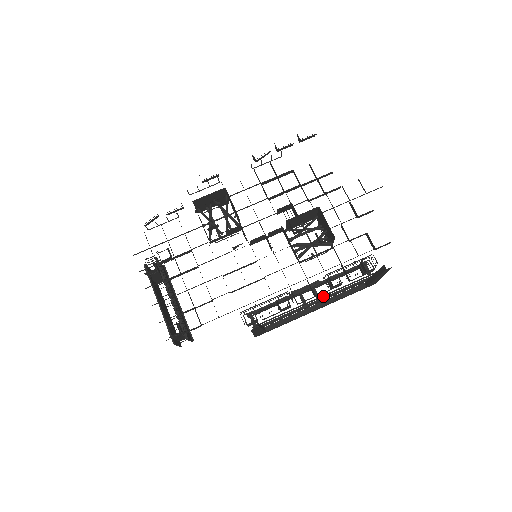
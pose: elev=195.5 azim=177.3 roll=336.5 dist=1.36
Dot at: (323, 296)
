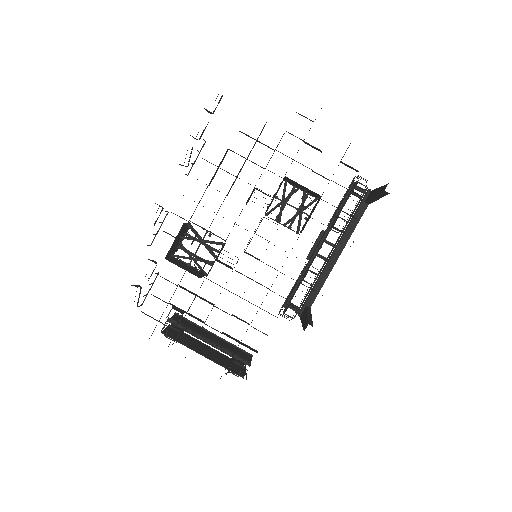
Dot at: (336, 241)
